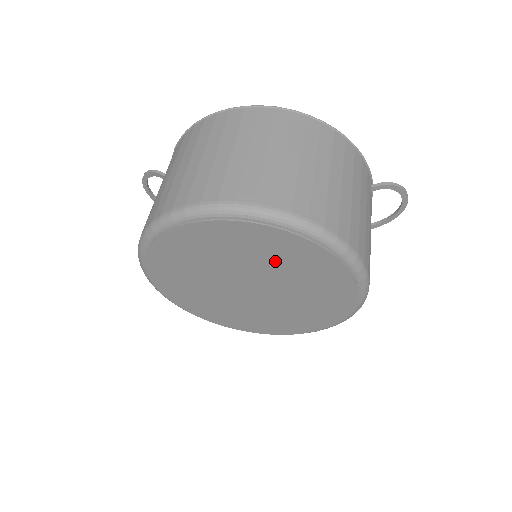
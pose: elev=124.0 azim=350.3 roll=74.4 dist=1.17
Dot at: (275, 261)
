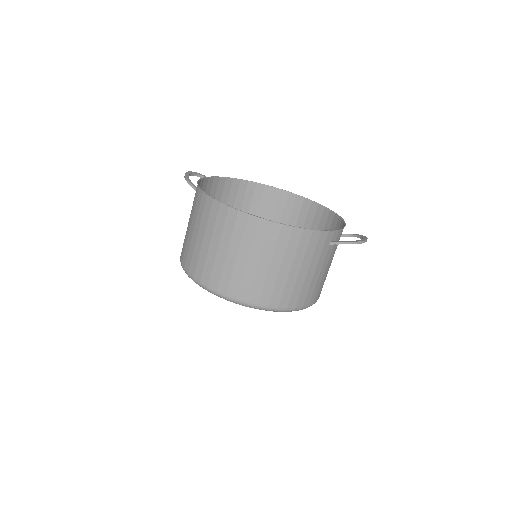
Dot at: occluded
